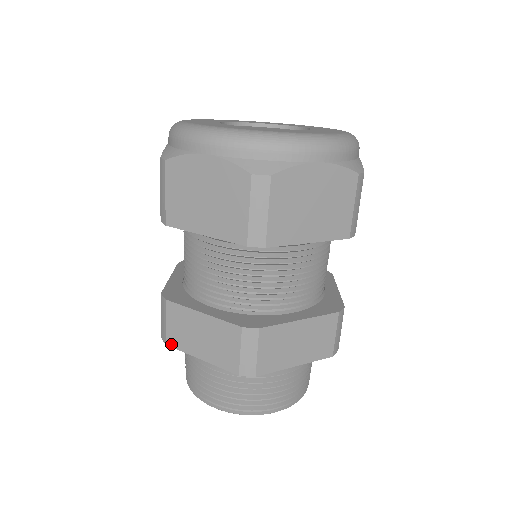
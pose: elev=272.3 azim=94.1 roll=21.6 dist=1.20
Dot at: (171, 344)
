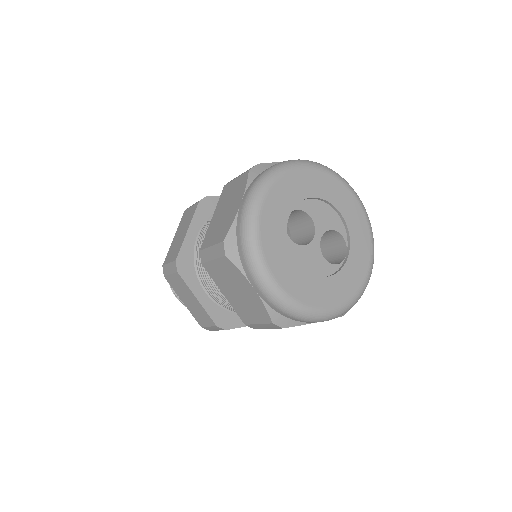
Dot at: (168, 281)
